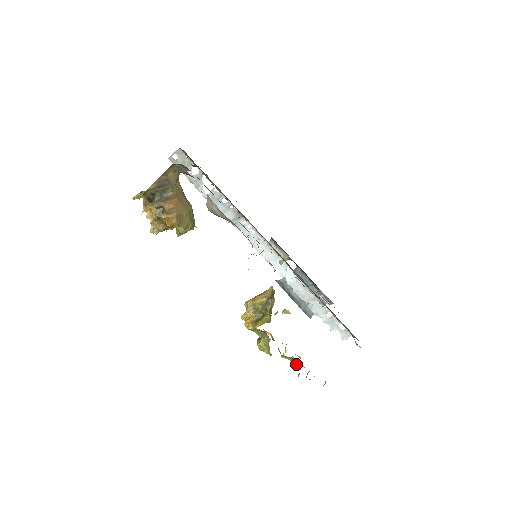
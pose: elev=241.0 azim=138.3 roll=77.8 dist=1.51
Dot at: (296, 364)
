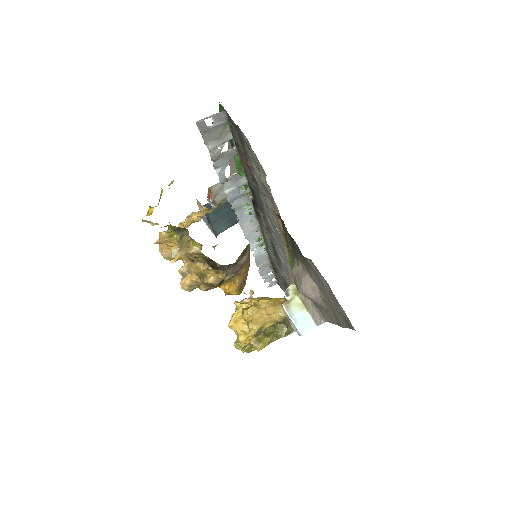
Dot at: occluded
